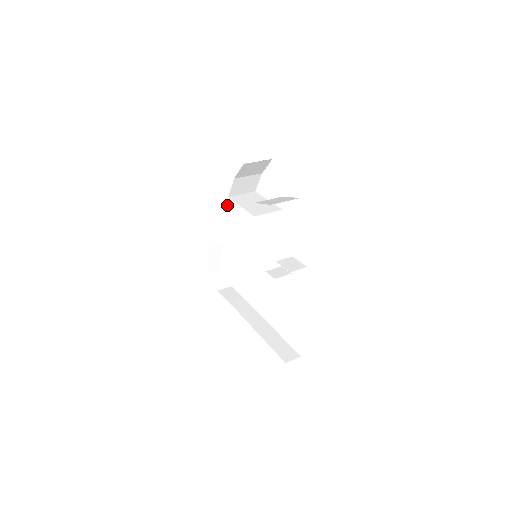
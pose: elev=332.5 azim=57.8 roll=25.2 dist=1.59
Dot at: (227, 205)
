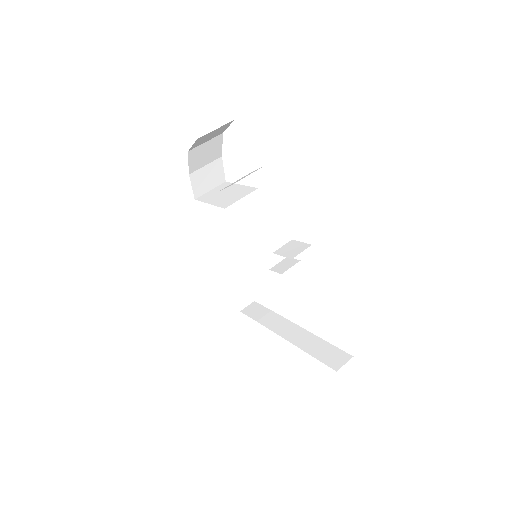
Dot at: (206, 211)
